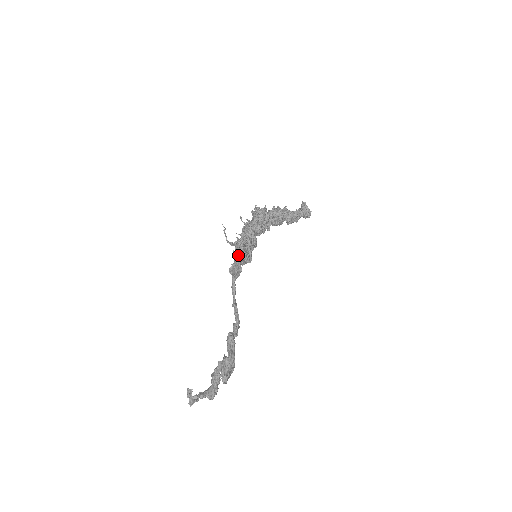
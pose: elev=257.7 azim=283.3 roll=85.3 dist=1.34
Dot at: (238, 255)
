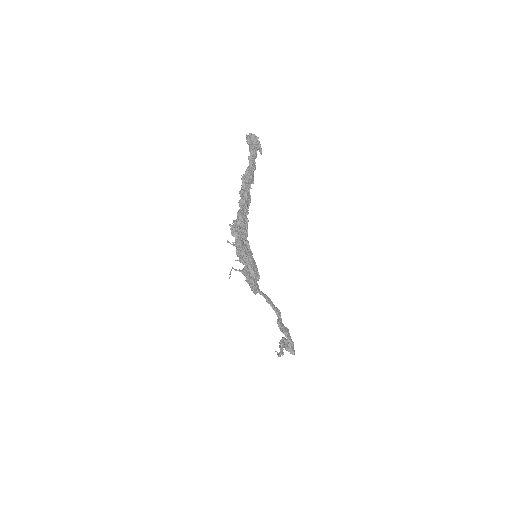
Dot at: (253, 290)
